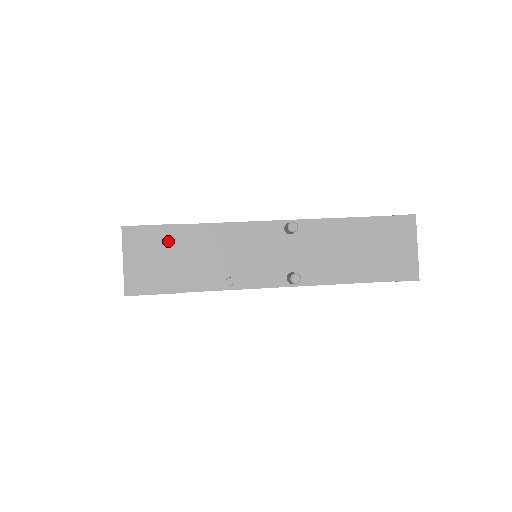
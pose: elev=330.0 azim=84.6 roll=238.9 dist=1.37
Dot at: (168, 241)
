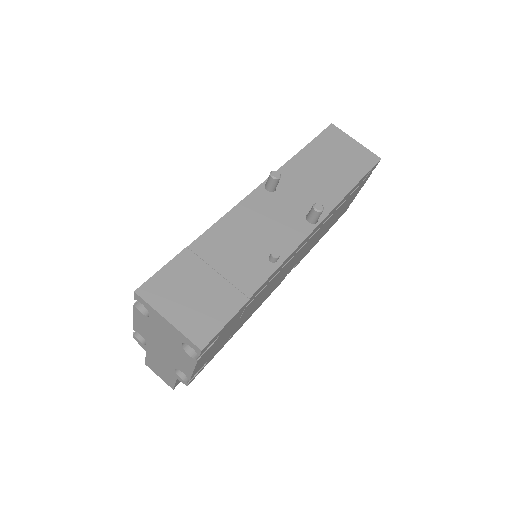
Dot at: (190, 270)
